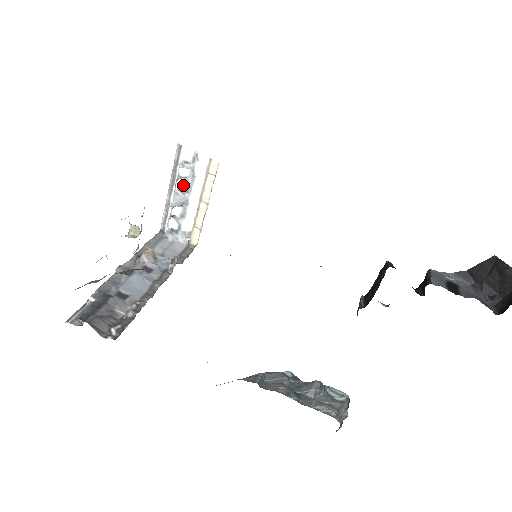
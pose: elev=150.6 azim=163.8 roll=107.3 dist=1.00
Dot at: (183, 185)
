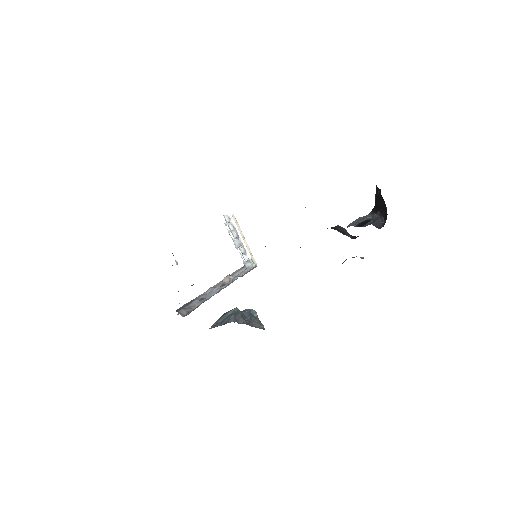
Dot at: (236, 234)
